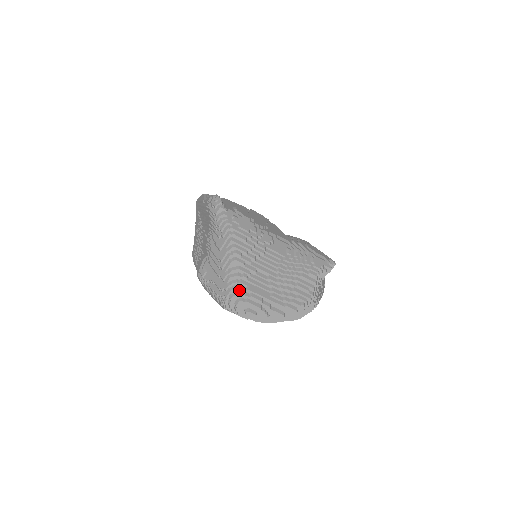
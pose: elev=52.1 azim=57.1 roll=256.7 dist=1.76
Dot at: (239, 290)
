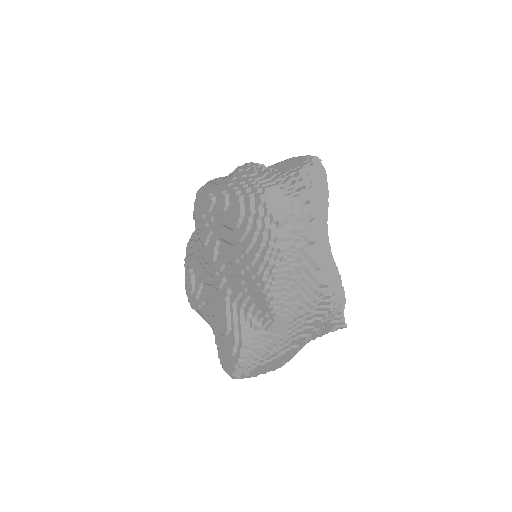
Dot at: (314, 188)
